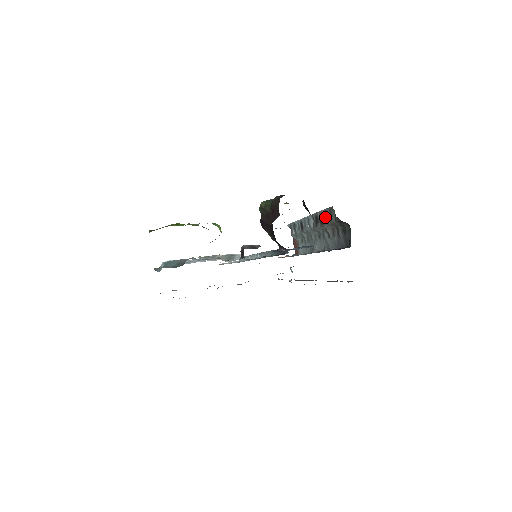
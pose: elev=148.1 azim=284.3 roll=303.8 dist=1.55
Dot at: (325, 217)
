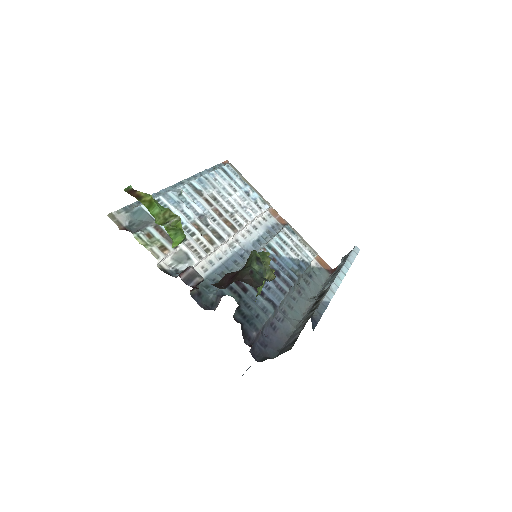
Dot at: (314, 308)
